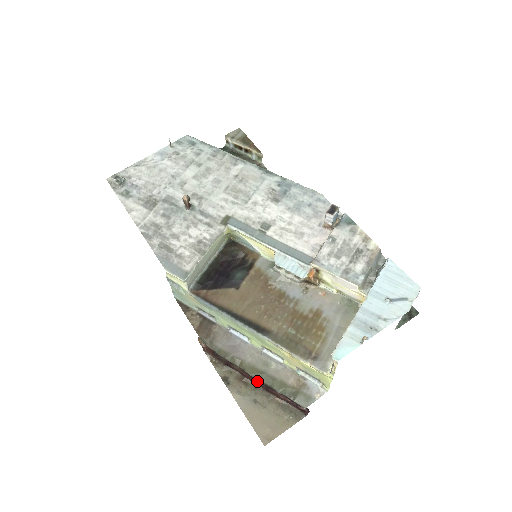
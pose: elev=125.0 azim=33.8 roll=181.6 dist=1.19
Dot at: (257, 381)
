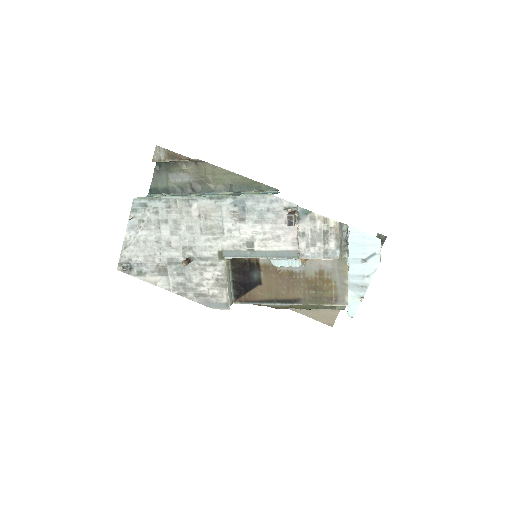
Dot at: occluded
